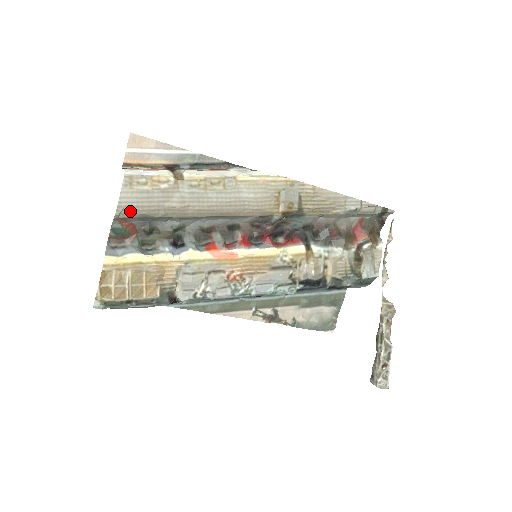
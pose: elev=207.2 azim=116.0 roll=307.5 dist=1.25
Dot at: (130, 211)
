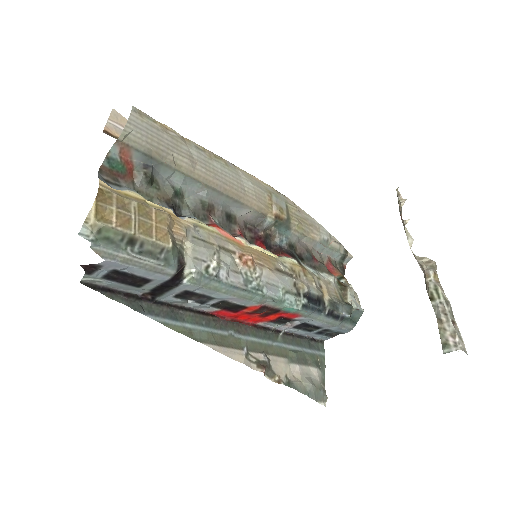
Dot at: (138, 139)
